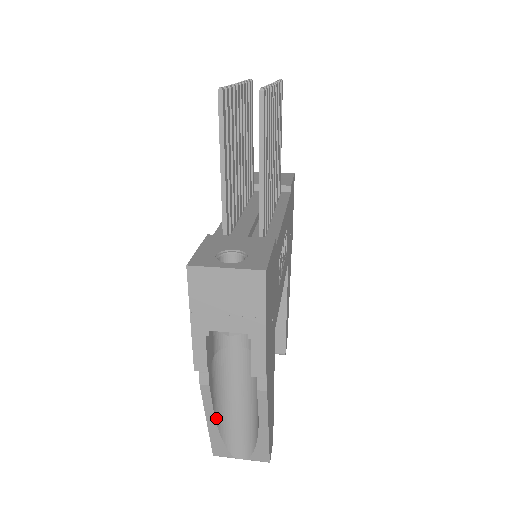
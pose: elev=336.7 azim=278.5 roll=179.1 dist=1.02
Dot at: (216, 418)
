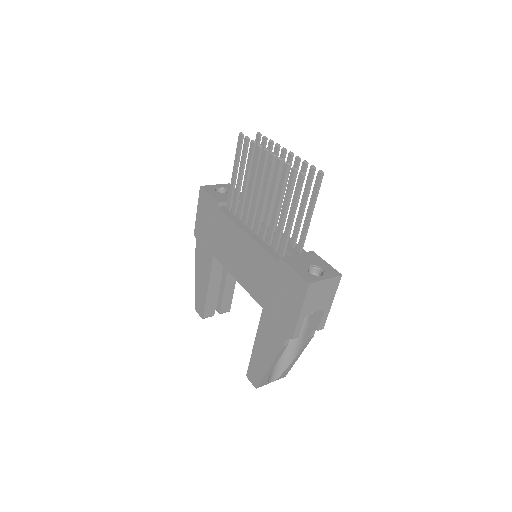
Dot at: (275, 364)
